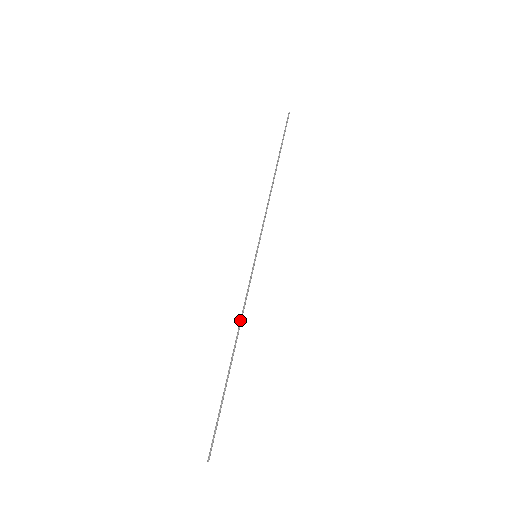
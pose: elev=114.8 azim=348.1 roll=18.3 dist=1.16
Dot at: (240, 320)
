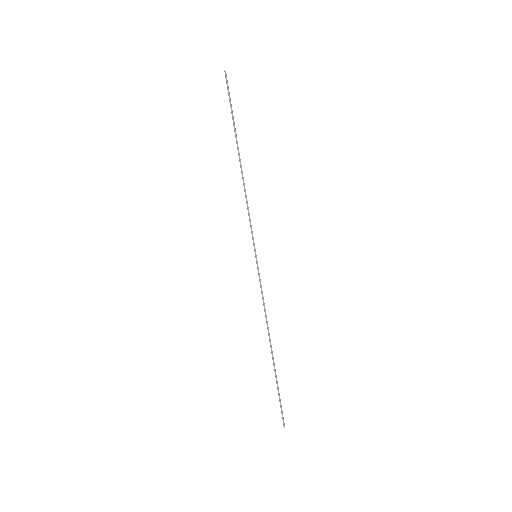
Dot at: occluded
